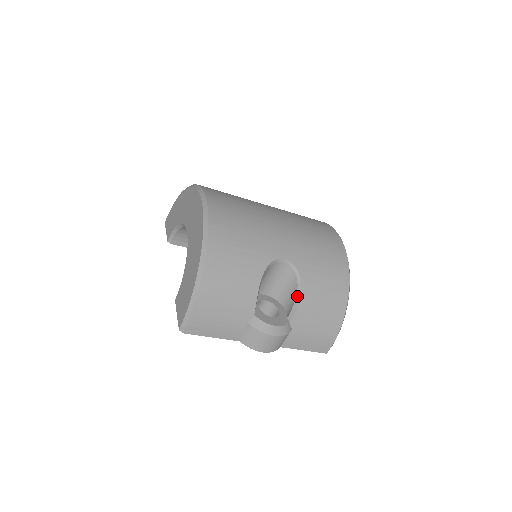
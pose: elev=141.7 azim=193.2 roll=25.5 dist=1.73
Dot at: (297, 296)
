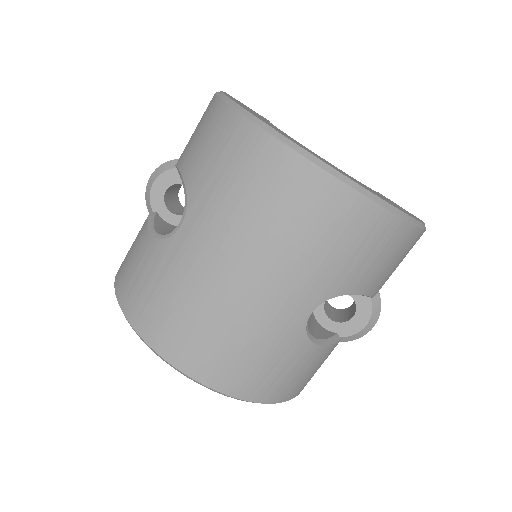
Dot at: occluded
